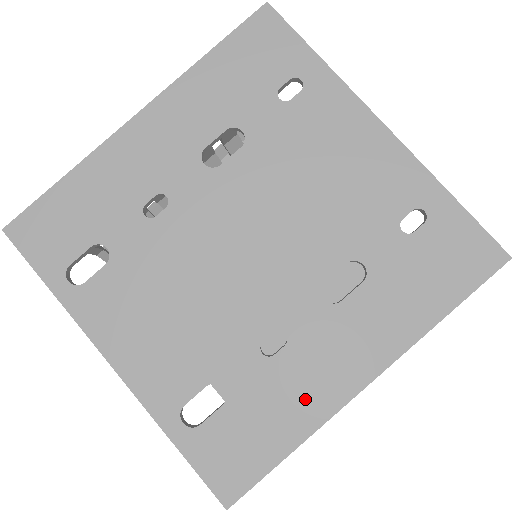
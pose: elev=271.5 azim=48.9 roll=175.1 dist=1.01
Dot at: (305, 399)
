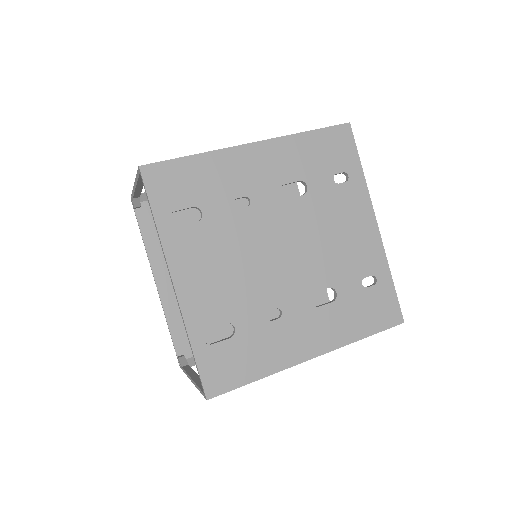
Dot at: (277, 353)
